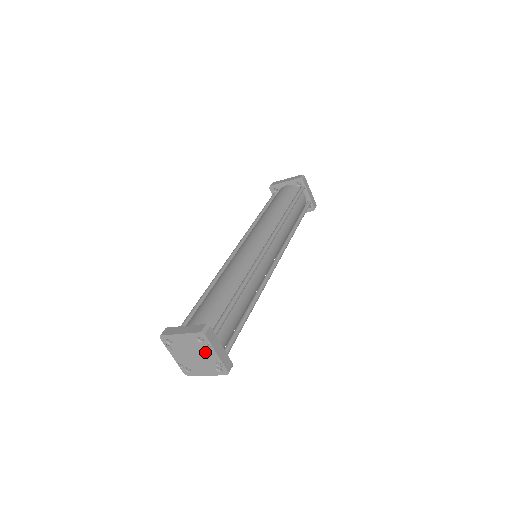
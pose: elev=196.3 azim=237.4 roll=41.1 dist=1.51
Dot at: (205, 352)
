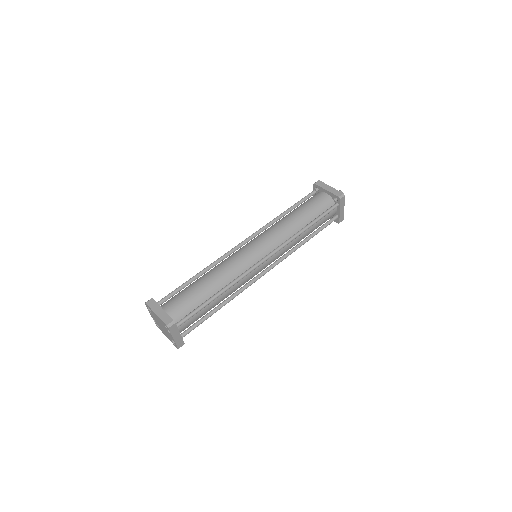
Dot at: (167, 332)
